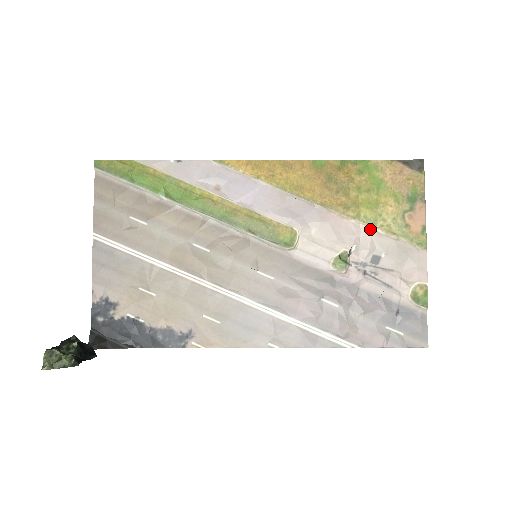
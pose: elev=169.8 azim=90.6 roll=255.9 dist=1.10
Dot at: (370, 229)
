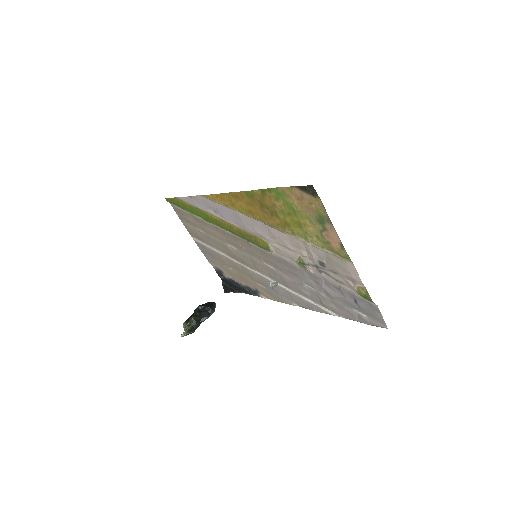
Dot at: (306, 243)
